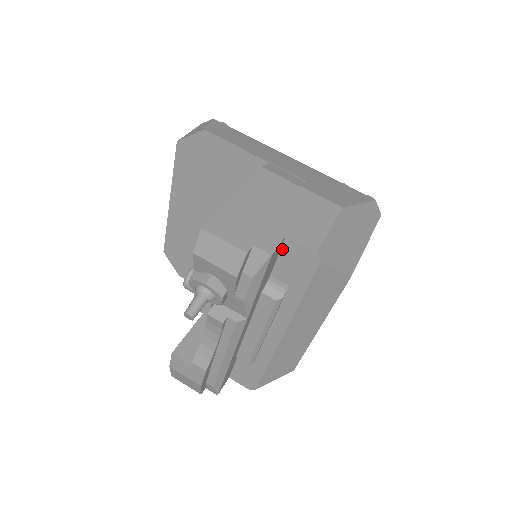
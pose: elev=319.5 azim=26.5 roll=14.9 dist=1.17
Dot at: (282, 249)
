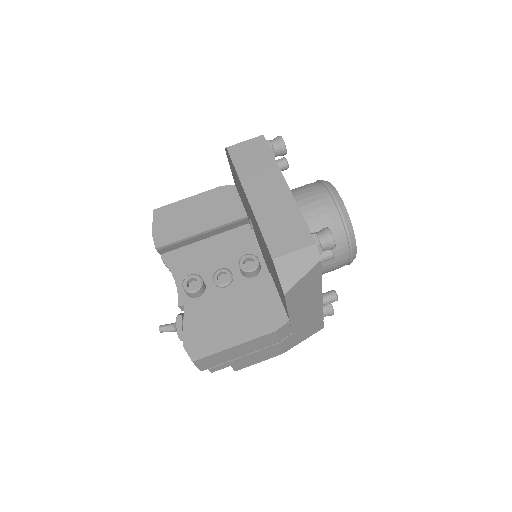
Dot at: occluded
